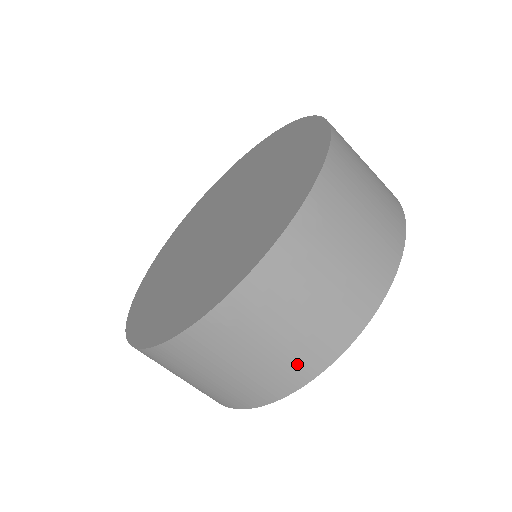
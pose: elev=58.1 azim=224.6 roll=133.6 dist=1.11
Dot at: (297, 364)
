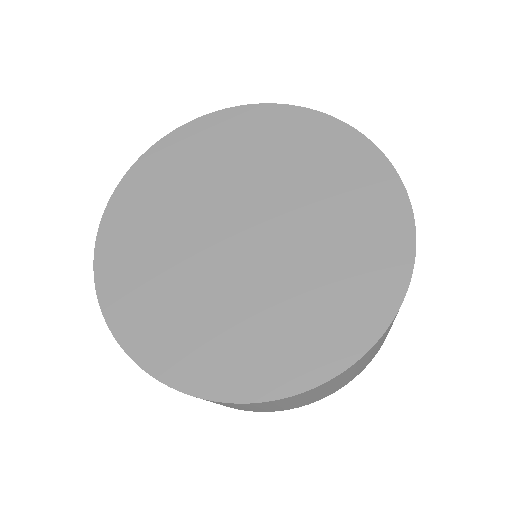
Dot at: (226, 406)
